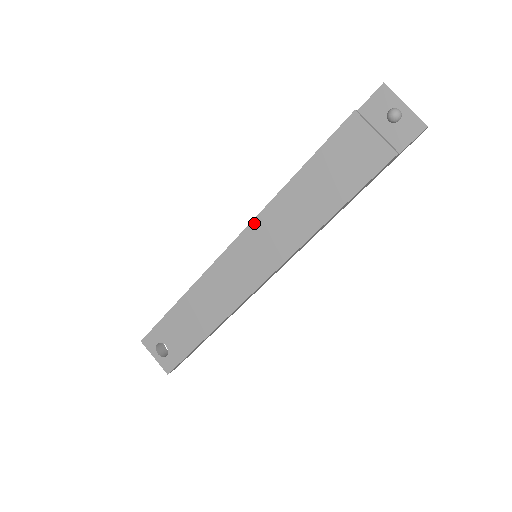
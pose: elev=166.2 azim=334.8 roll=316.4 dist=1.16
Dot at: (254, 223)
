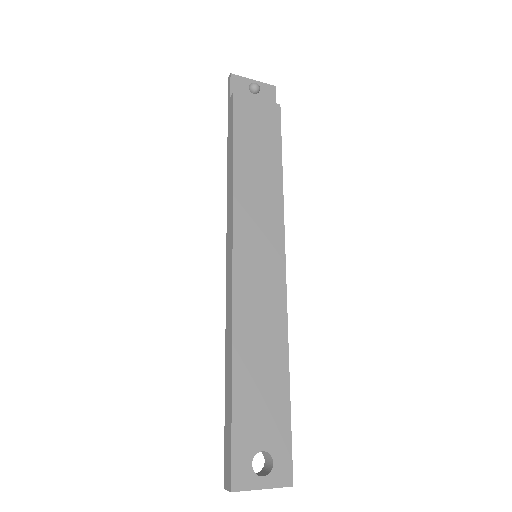
Dot at: (236, 222)
